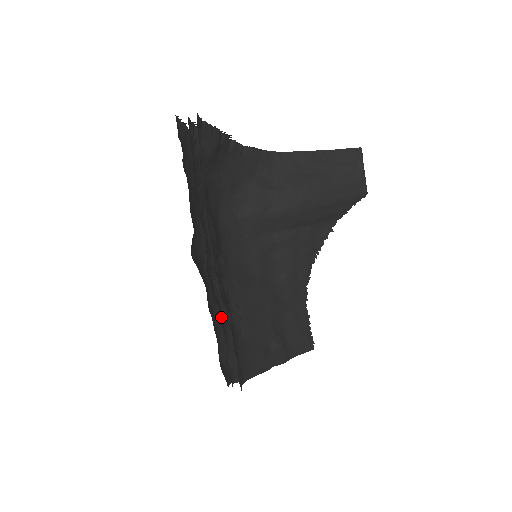
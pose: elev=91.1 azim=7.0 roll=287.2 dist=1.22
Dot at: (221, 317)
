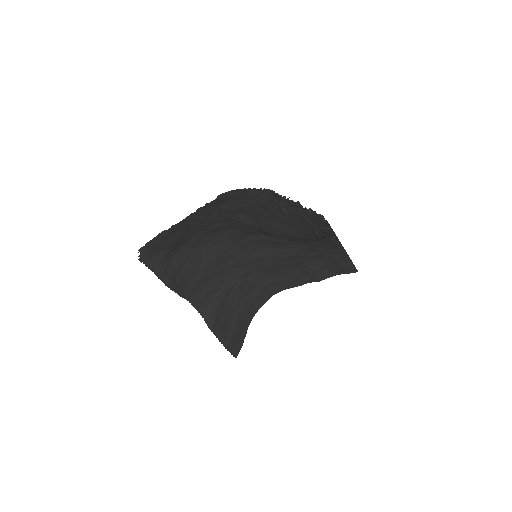
Dot at: occluded
